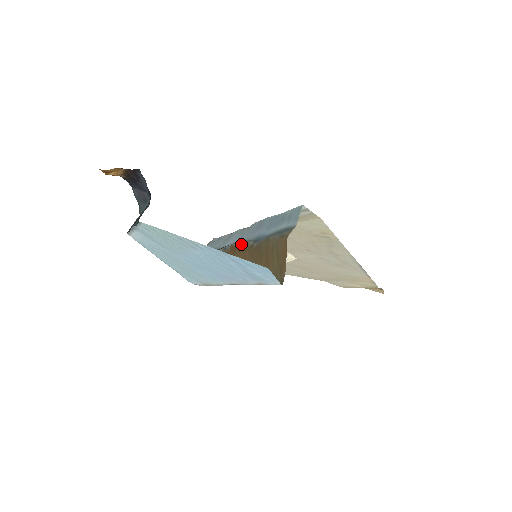
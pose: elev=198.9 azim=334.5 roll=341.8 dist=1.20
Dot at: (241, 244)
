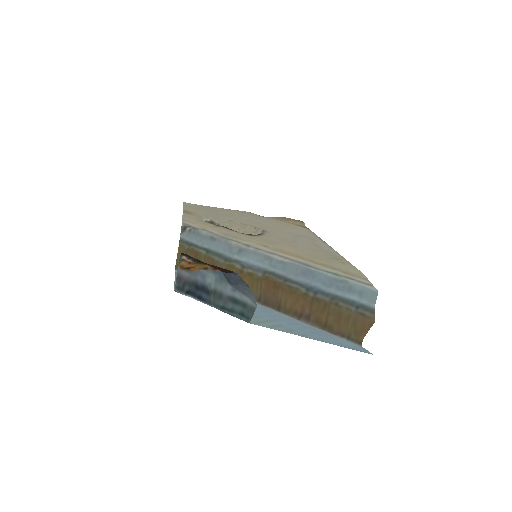
Dot at: (285, 284)
